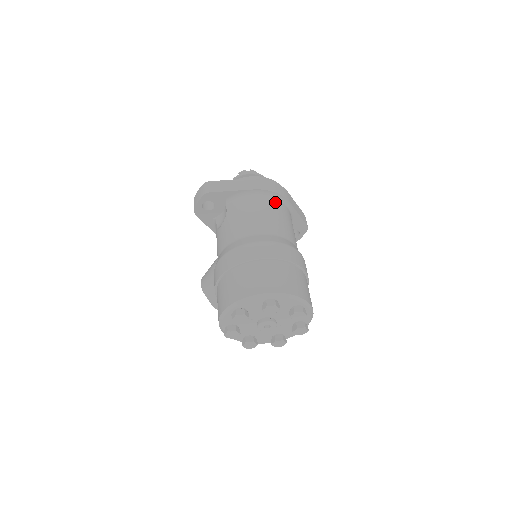
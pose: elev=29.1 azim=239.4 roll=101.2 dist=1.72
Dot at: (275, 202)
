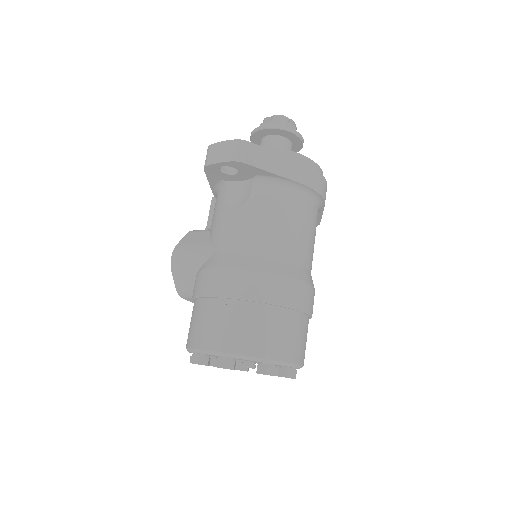
Dot at: (313, 207)
